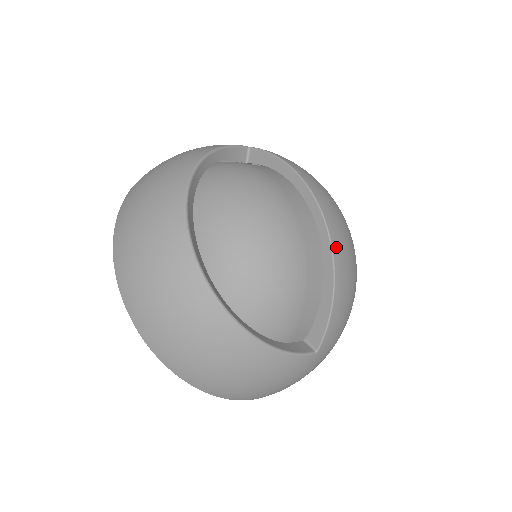
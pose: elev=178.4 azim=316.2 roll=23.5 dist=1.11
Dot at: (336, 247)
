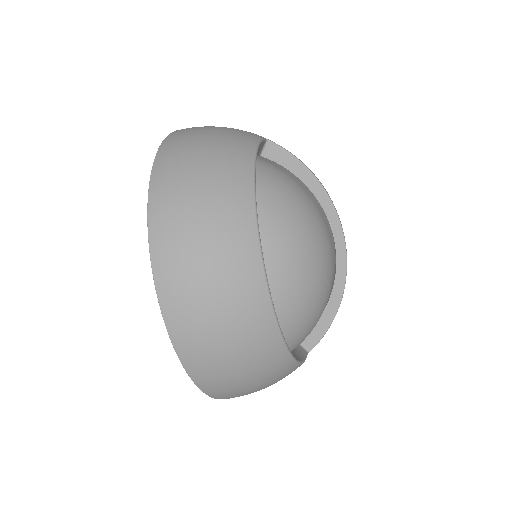
Dot at: occluded
